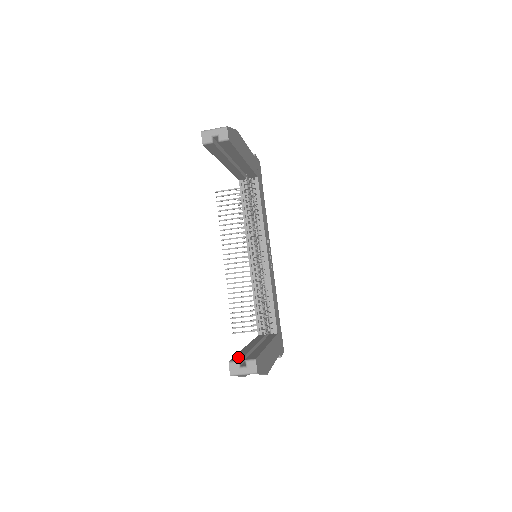
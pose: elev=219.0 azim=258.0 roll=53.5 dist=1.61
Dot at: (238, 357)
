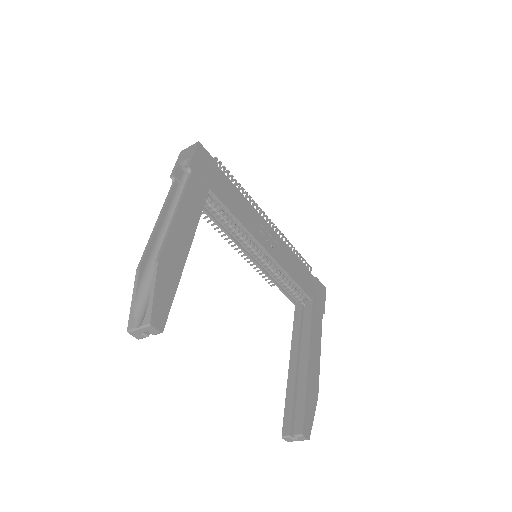
Dot at: (287, 421)
